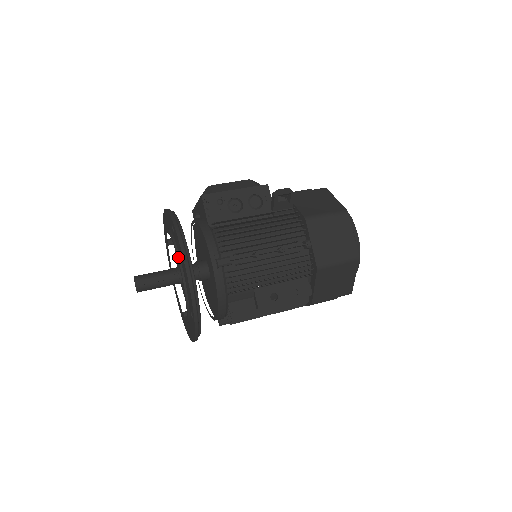
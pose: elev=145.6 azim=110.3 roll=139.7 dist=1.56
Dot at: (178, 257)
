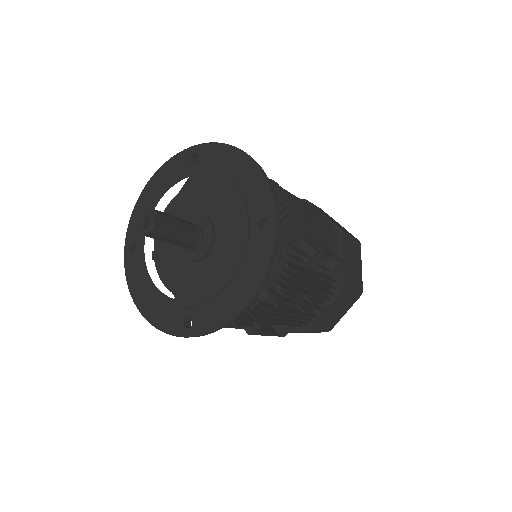
Dot at: (218, 171)
